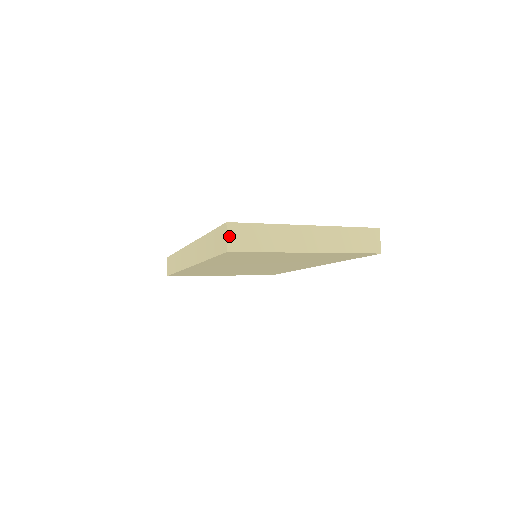
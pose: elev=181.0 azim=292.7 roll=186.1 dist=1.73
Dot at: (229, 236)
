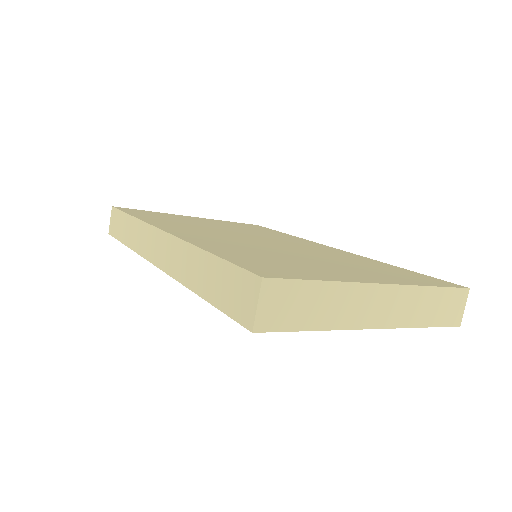
Dot at: (261, 304)
